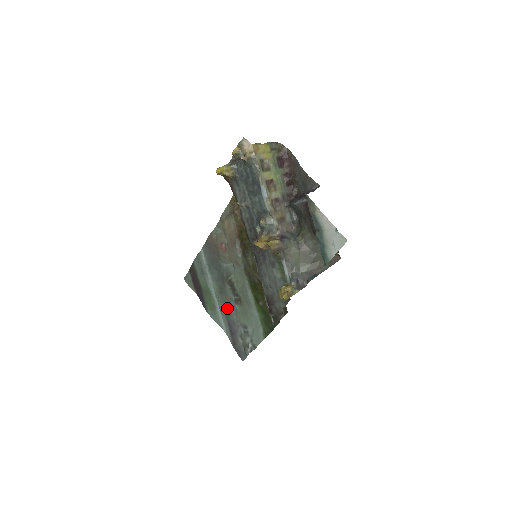
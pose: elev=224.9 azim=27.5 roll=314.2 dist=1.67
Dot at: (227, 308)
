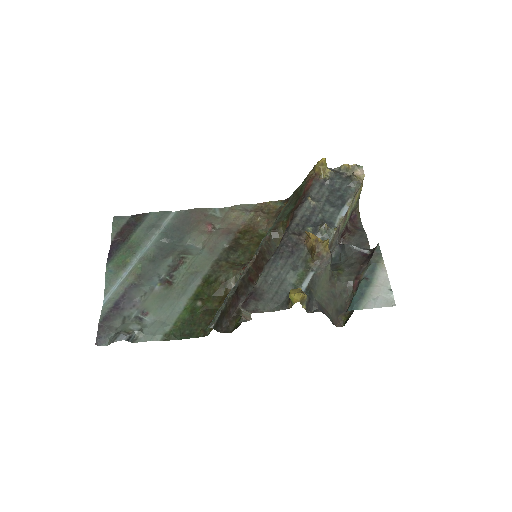
Dot at: (142, 279)
